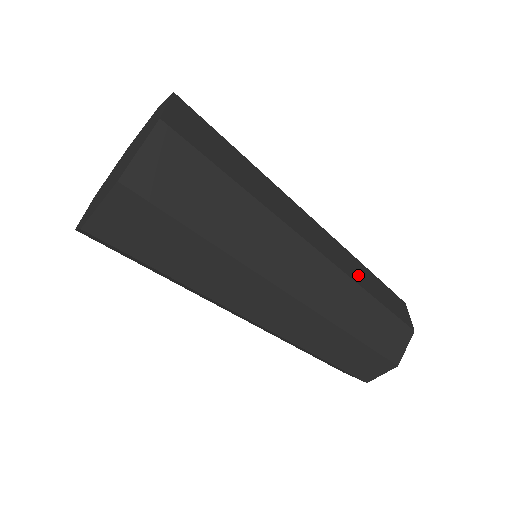
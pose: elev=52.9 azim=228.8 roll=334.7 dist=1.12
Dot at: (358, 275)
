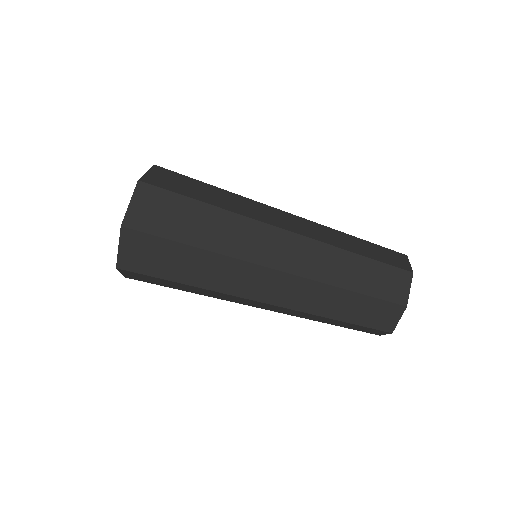
Dot at: occluded
